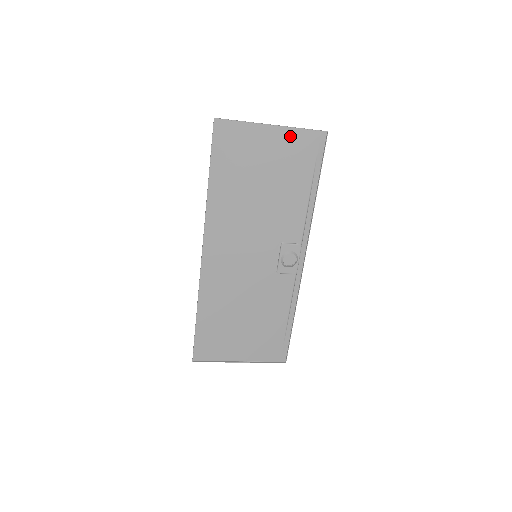
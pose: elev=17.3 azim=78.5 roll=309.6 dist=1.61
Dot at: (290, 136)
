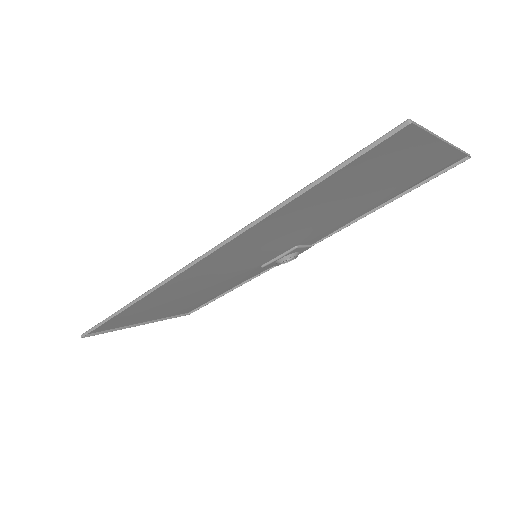
Dot at: (440, 155)
